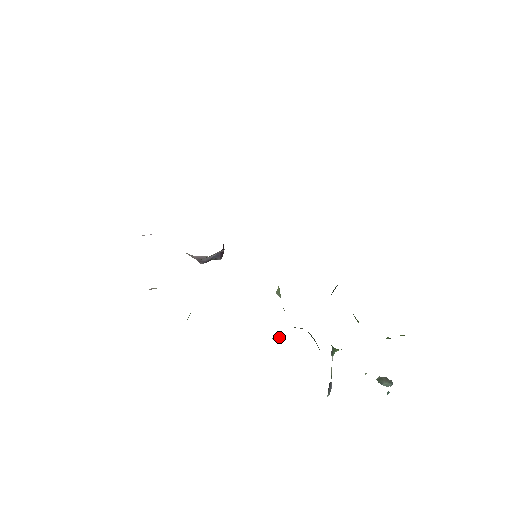
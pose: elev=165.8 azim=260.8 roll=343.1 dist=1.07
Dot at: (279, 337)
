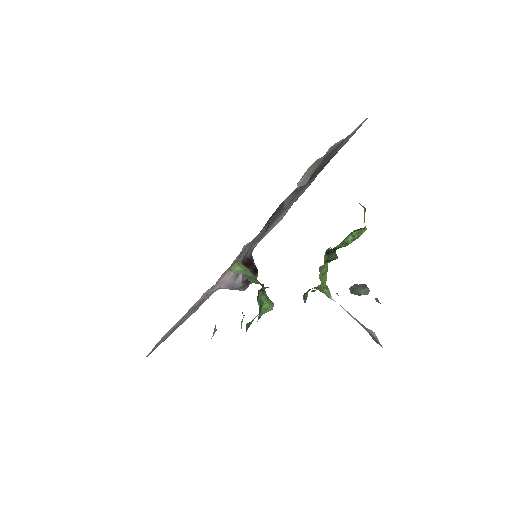
Dot at: (269, 309)
